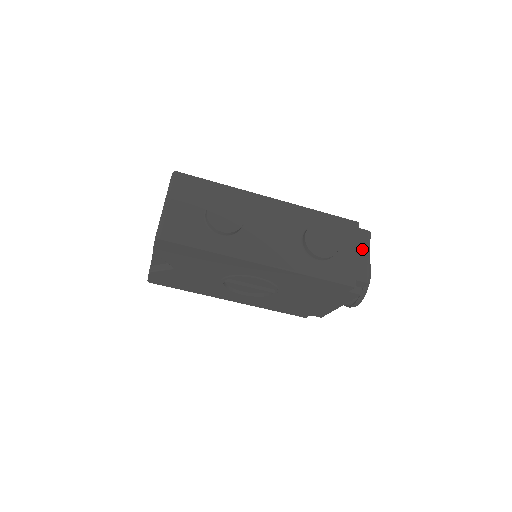
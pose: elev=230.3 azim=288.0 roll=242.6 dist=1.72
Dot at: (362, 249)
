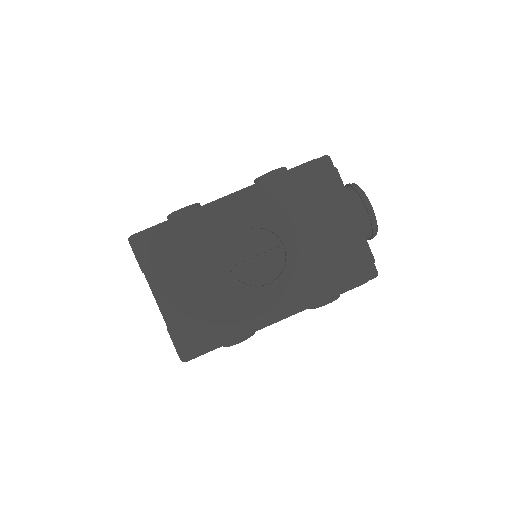
Dot at: occluded
